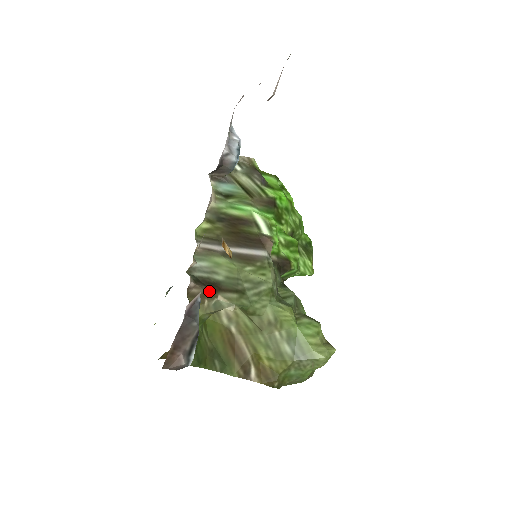
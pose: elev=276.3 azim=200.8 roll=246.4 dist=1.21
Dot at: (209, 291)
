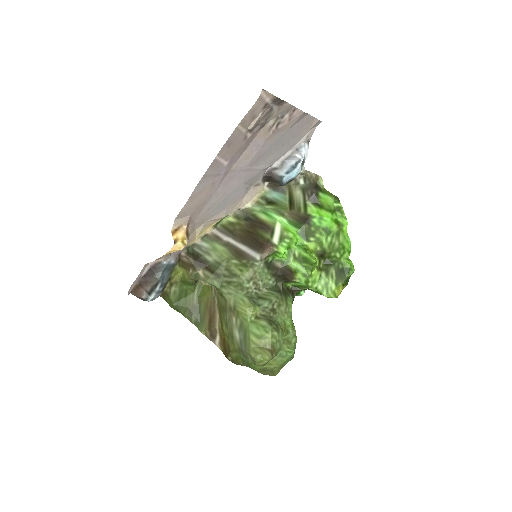
Dot at: (195, 264)
